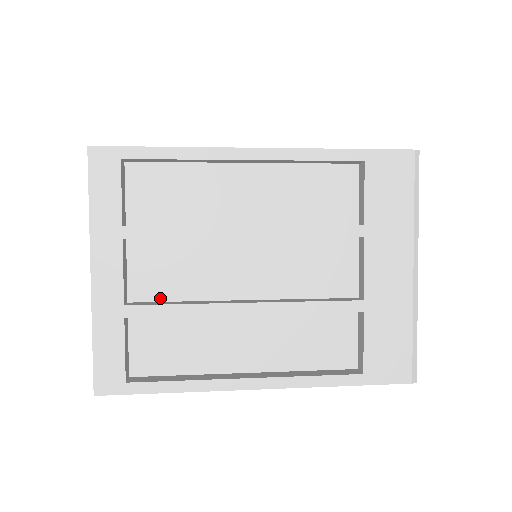
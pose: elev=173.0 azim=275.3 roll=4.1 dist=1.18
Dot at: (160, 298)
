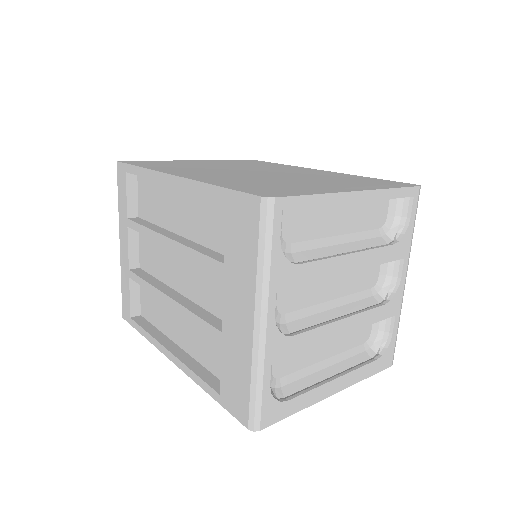
Dot at: (149, 271)
